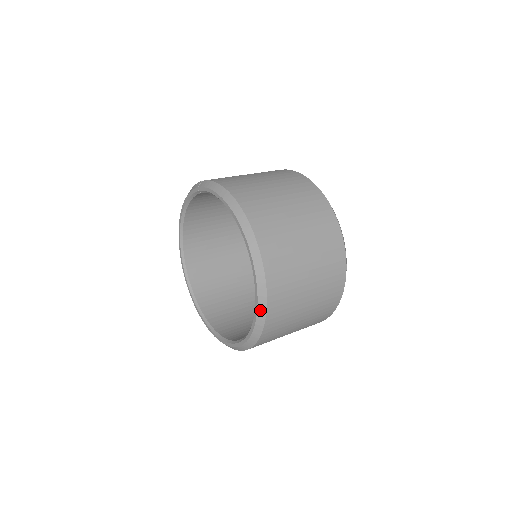
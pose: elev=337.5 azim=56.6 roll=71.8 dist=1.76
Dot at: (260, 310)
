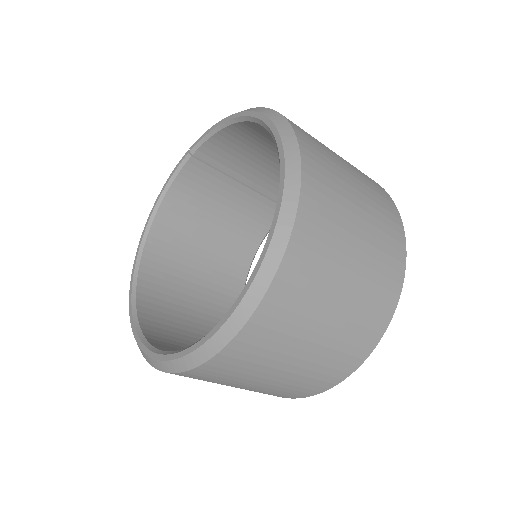
Dot at: (288, 193)
